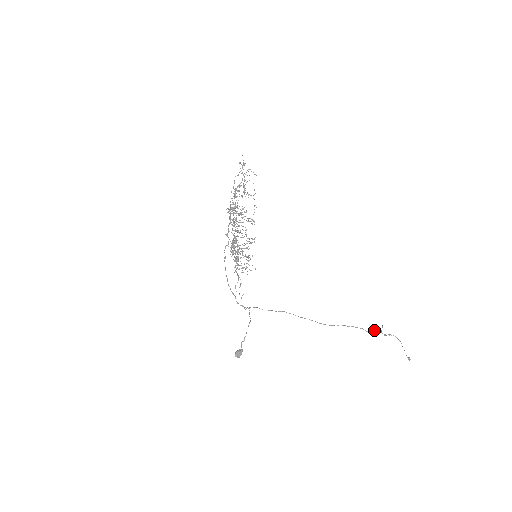
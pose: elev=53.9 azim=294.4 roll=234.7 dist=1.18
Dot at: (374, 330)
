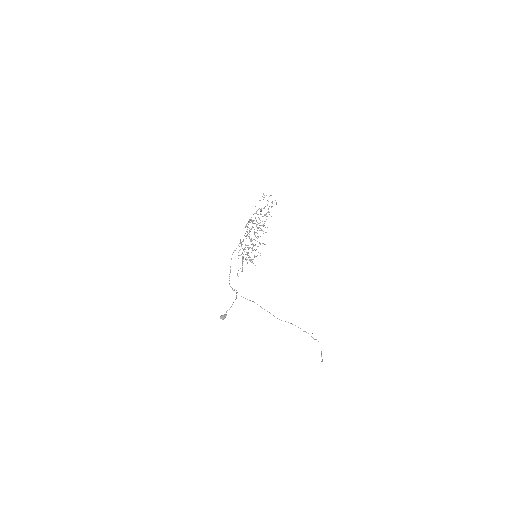
Dot at: occluded
